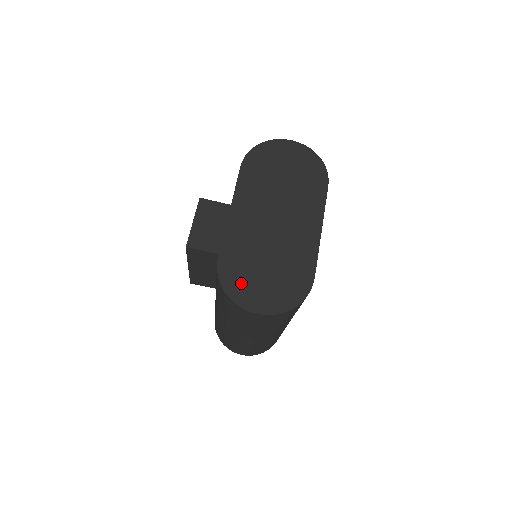
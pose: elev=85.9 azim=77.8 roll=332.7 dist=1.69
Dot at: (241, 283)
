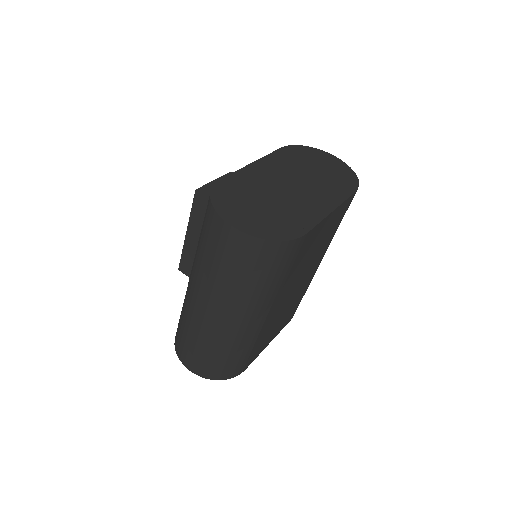
Dot at: (230, 201)
